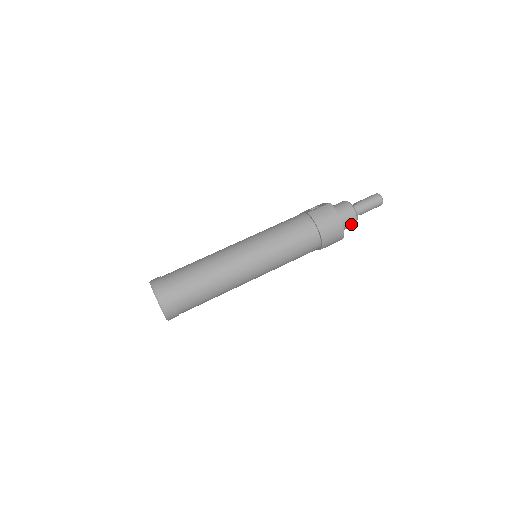
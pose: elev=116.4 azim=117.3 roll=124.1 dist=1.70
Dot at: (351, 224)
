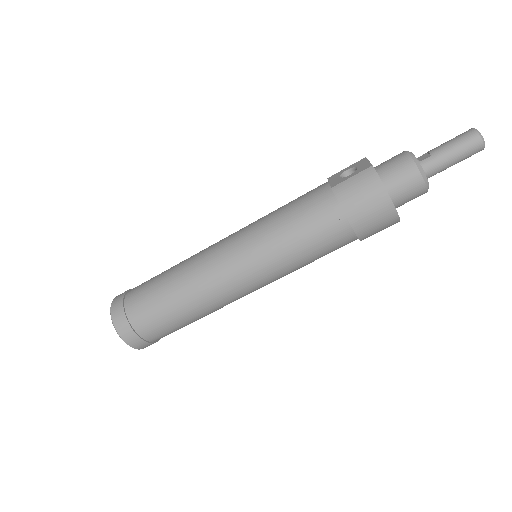
Dot at: (416, 196)
